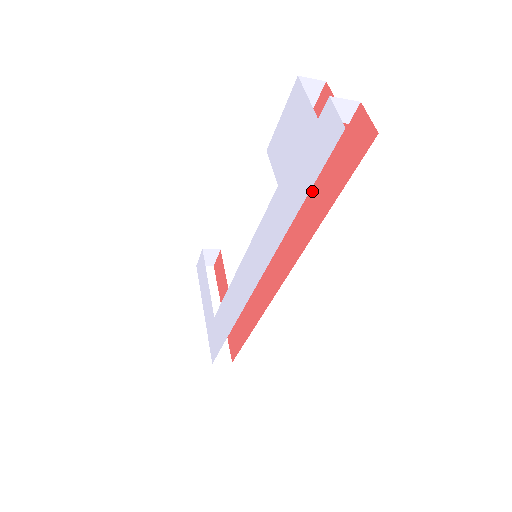
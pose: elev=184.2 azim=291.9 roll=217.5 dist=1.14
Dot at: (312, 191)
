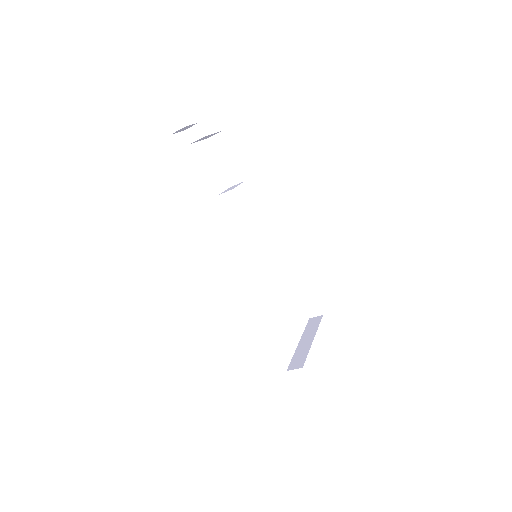
Dot at: occluded
